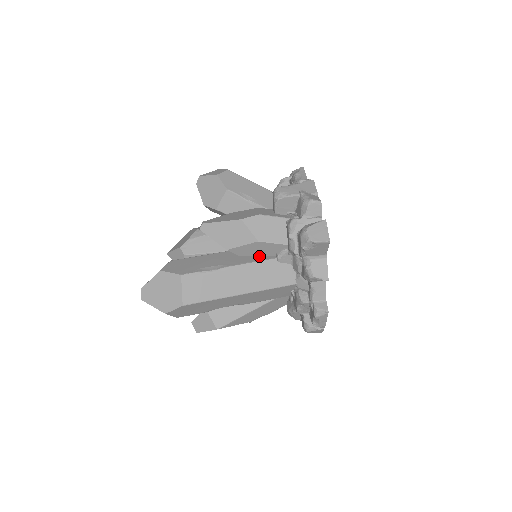
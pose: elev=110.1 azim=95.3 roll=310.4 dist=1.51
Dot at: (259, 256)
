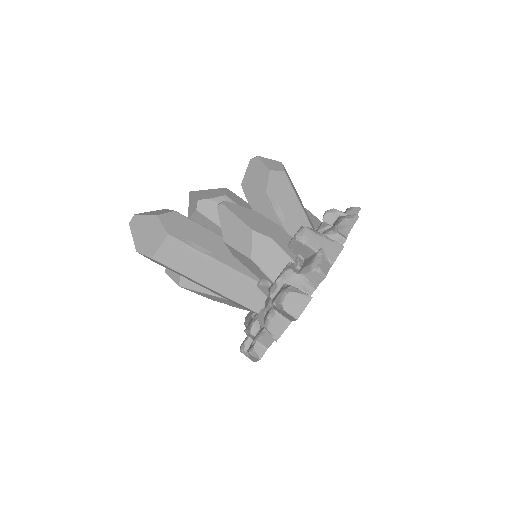
Dot at: (247, 268)
